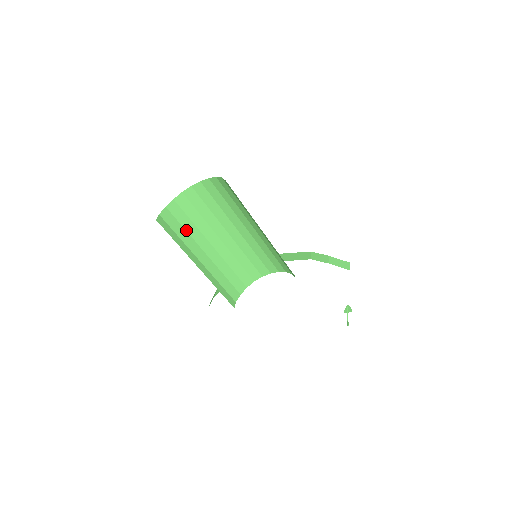
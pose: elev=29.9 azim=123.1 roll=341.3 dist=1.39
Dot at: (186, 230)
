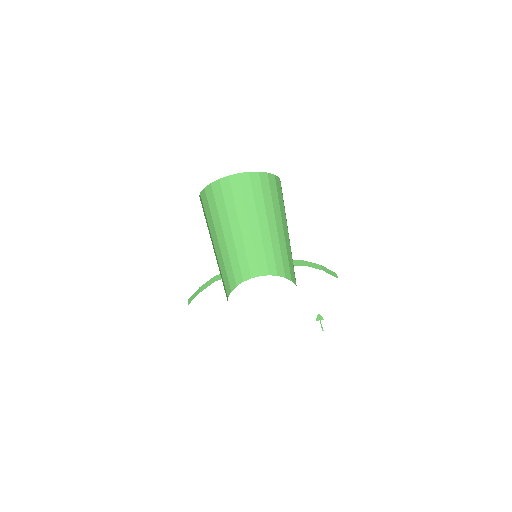
Dot at: (211, 216)
